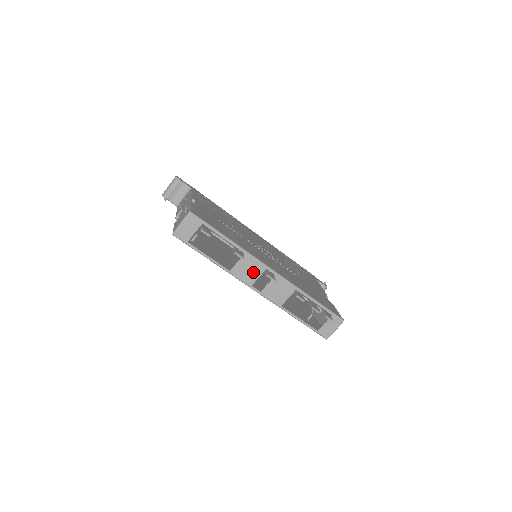
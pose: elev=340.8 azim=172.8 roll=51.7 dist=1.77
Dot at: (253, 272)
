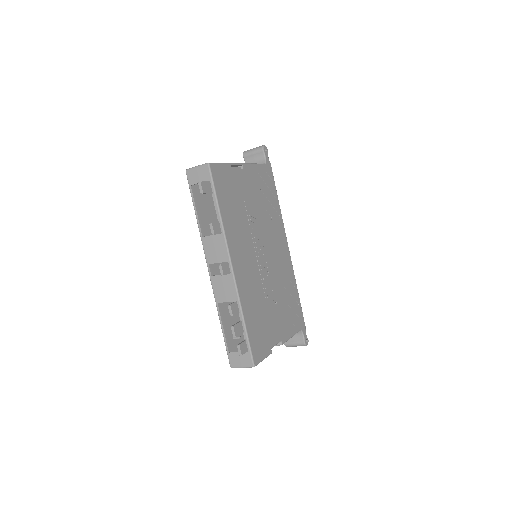
Dot at: (217, 254)
